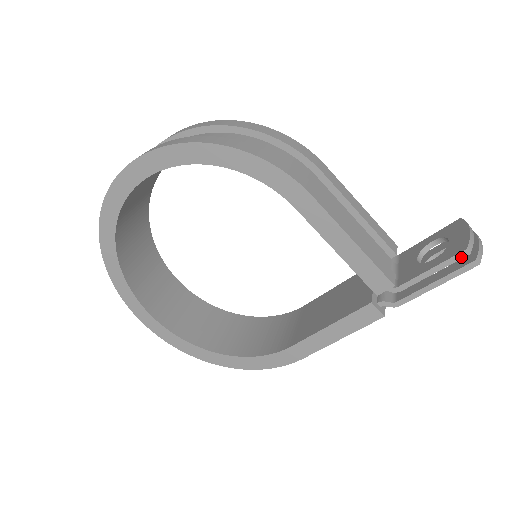
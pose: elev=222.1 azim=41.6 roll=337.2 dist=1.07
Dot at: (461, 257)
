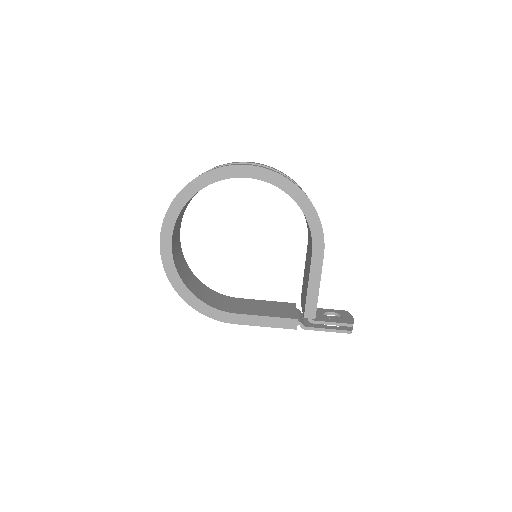
Dot at: (348, 326)
